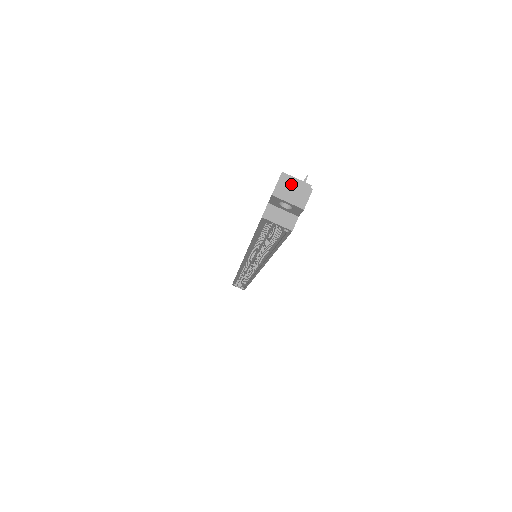
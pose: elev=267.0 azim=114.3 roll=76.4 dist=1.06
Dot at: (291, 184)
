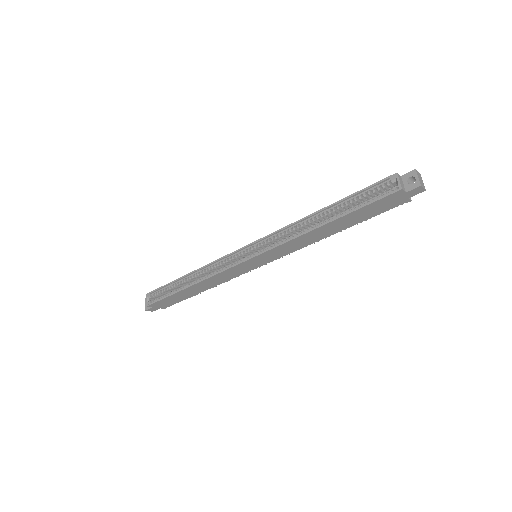
Dot at: (421, 179)
